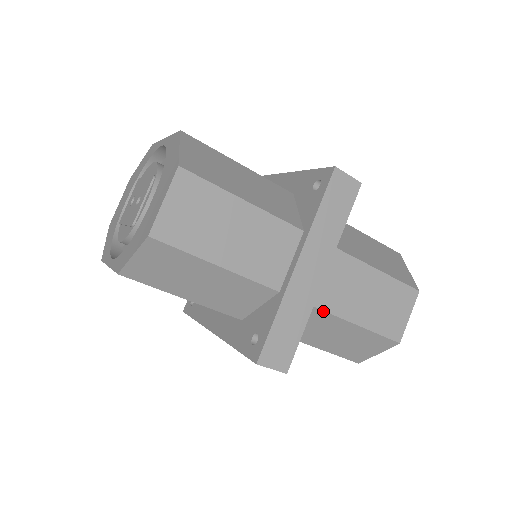
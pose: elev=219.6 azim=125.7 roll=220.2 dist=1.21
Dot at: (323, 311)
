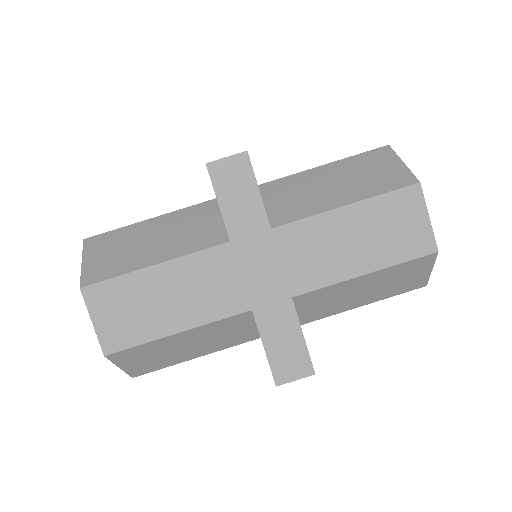
Dot at: (313, 291)
